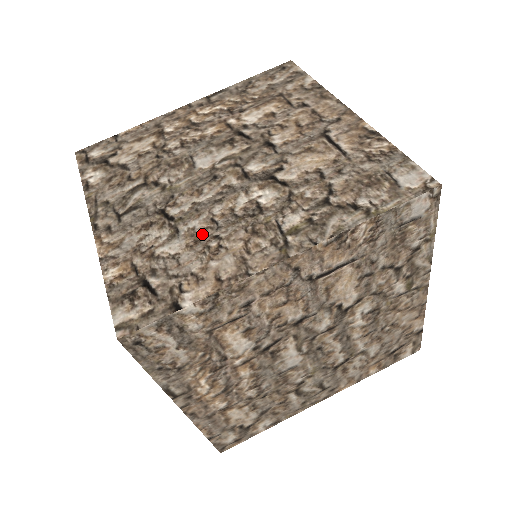
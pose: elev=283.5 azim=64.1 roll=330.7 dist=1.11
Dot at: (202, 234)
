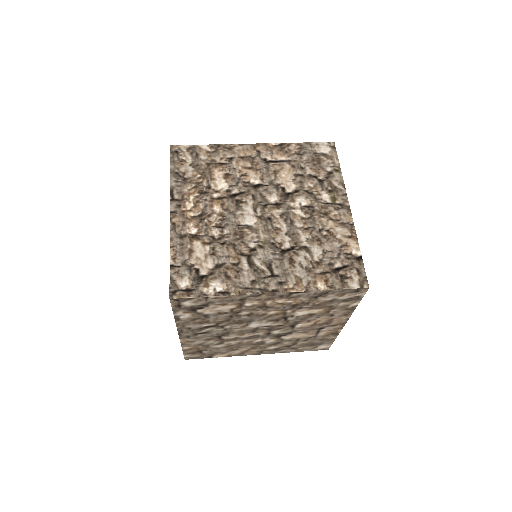
Dot at: occluded
